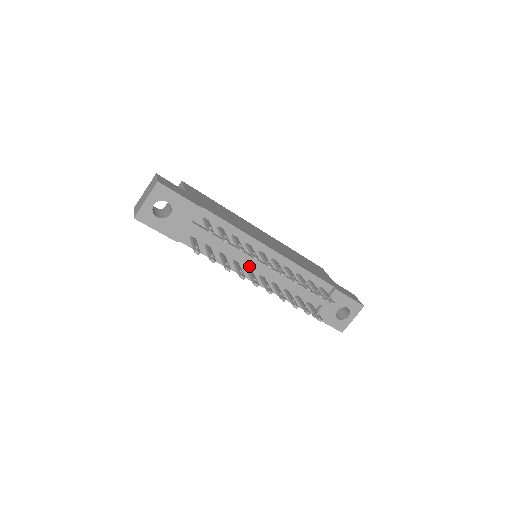
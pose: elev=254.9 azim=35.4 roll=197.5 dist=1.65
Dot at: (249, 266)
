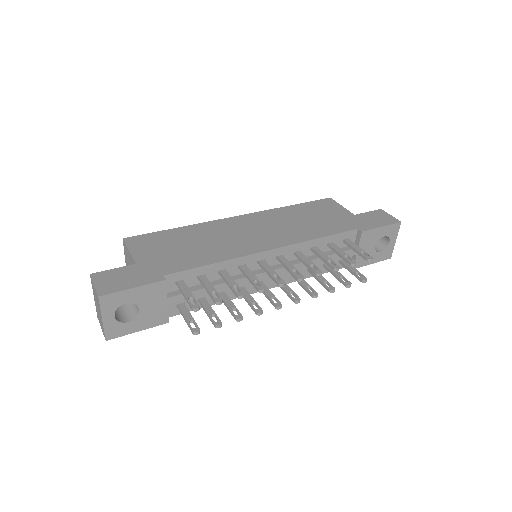
Dot at: occluded
